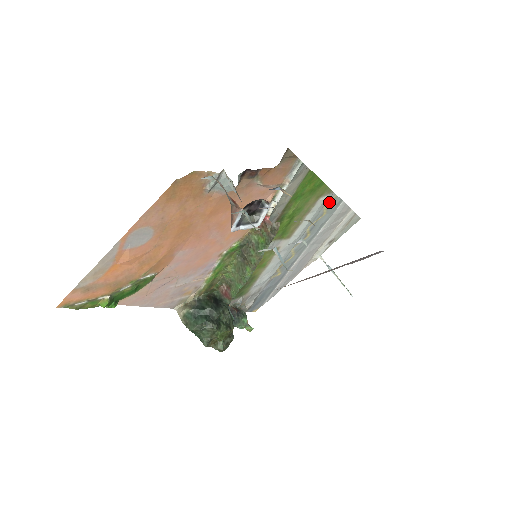
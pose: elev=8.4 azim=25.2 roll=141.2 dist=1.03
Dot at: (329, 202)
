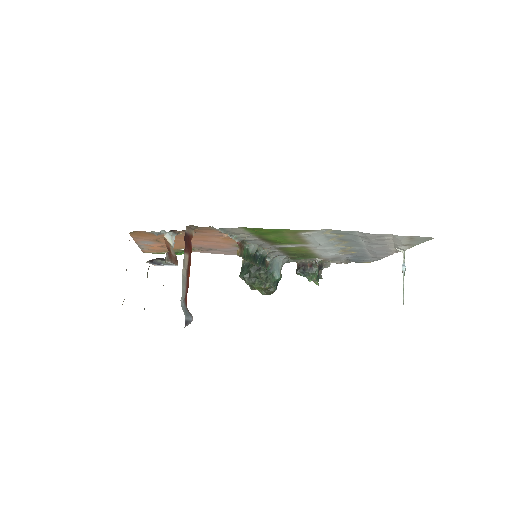
Dot at: (330, 232)
